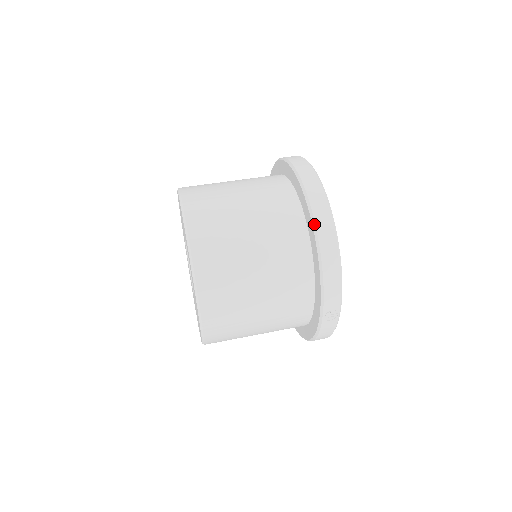
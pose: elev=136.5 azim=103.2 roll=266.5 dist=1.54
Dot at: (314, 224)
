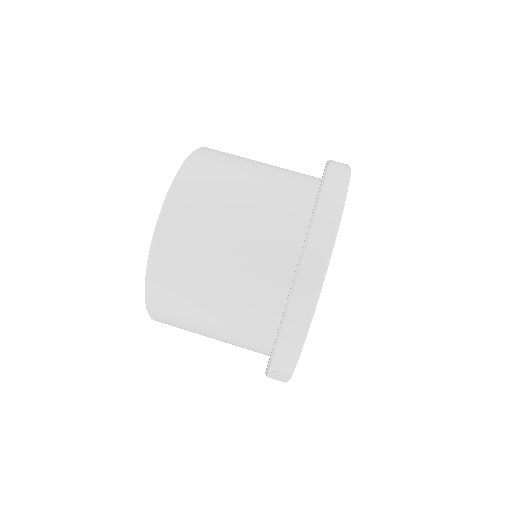
Dot at: (294, 283)
